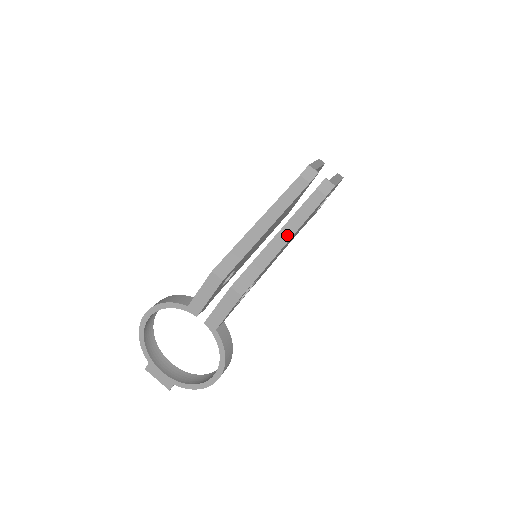
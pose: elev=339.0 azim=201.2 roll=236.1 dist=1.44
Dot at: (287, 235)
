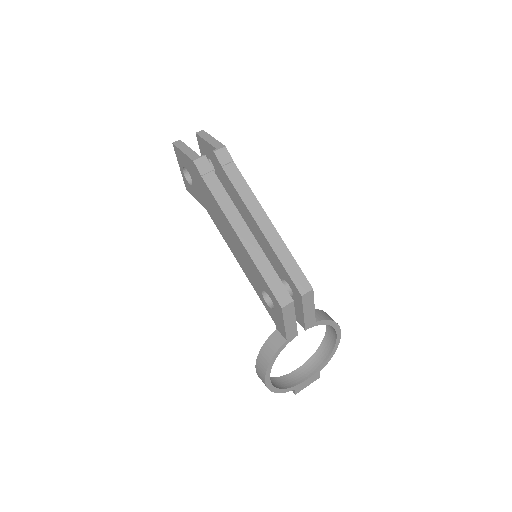
Dot at: (264, 220)
